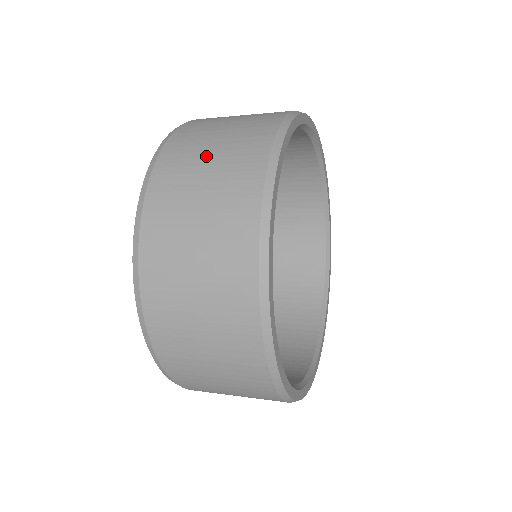
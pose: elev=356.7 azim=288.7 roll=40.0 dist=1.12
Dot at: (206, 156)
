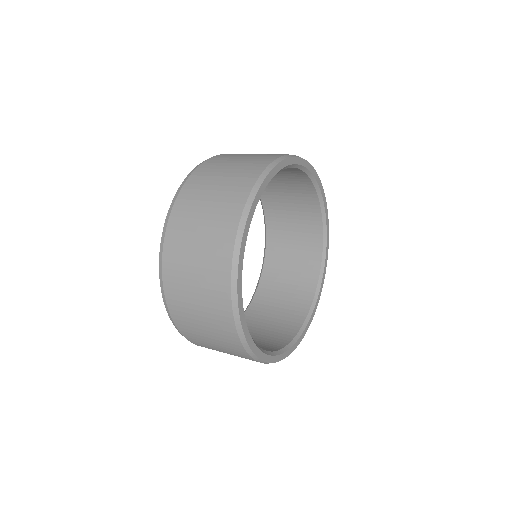
Dot at: (197, 314)
